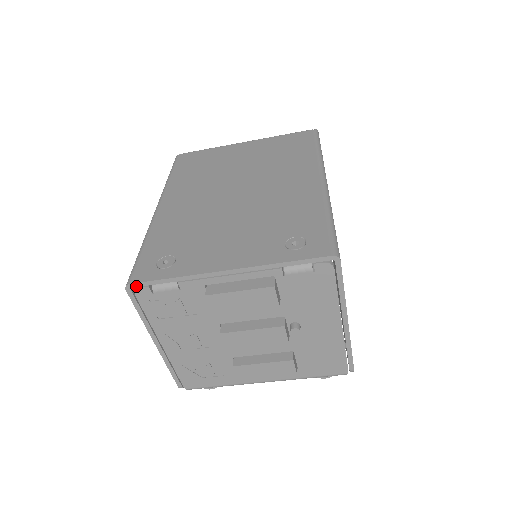
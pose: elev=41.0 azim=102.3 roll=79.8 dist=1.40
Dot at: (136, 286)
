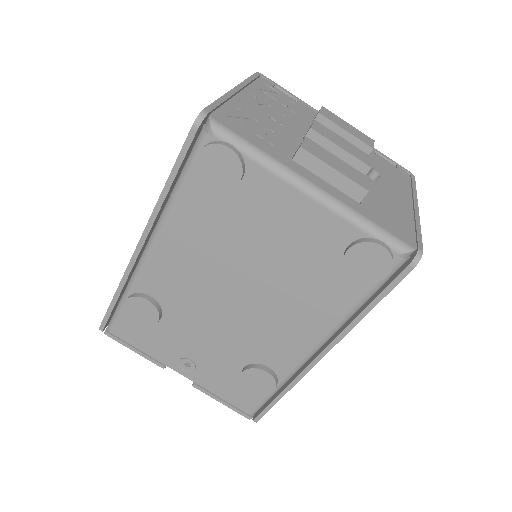
Dot at: (266, 78)
